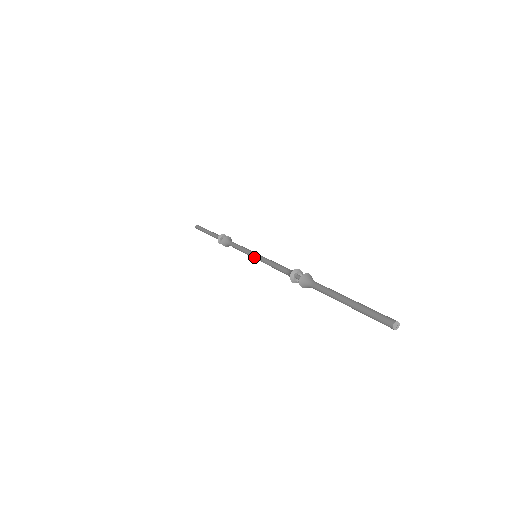
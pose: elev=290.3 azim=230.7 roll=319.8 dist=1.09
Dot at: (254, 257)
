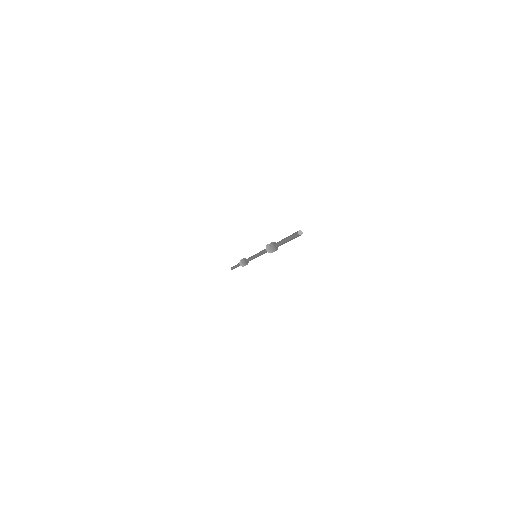
Dot at: (254, 255)
